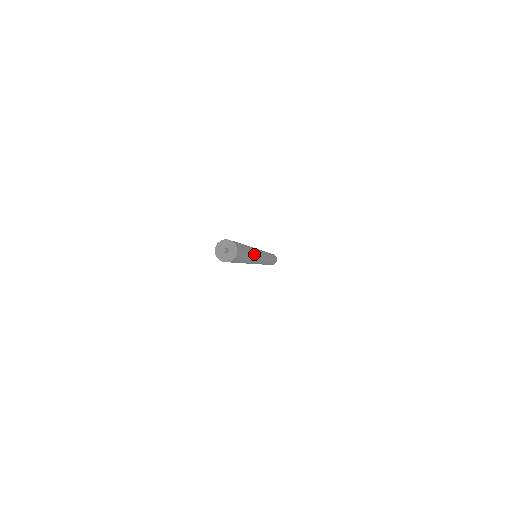
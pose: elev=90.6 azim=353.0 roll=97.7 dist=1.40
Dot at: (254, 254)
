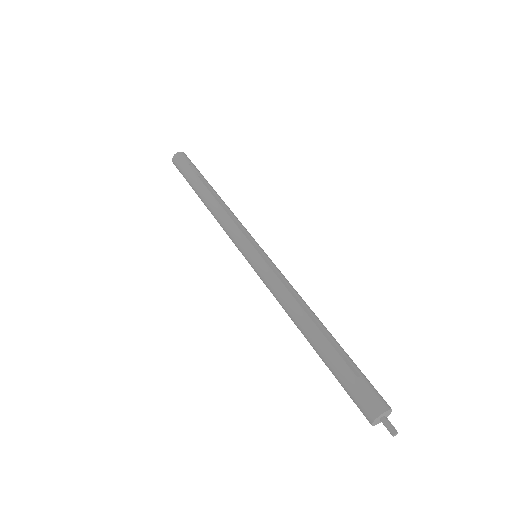
Dot at: occluded
